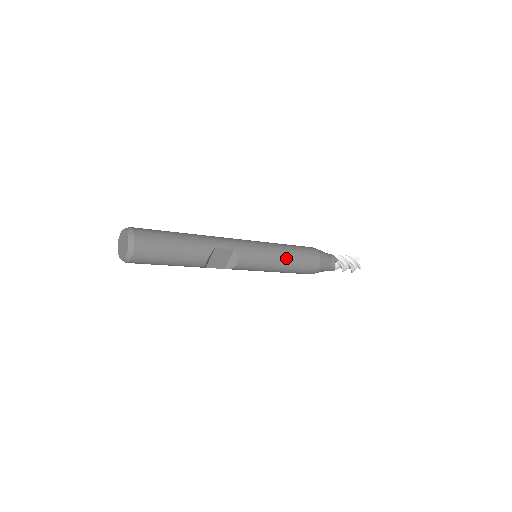
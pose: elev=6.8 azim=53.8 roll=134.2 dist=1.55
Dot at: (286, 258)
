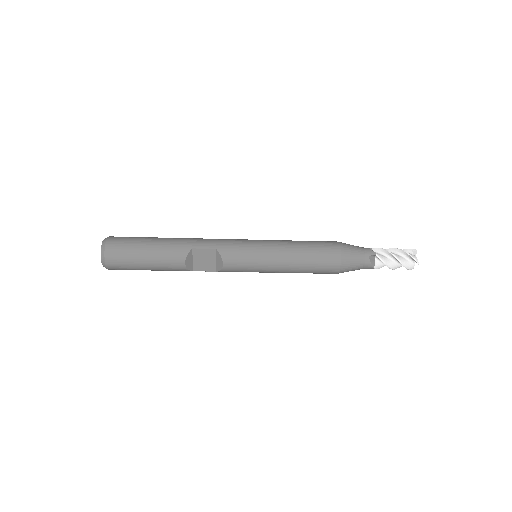
Dot at: (287, 255)
